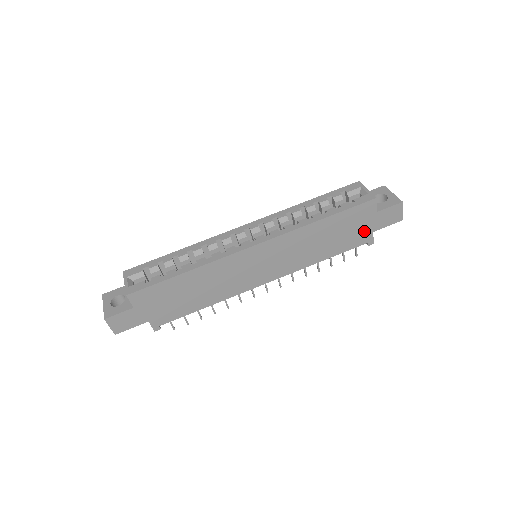
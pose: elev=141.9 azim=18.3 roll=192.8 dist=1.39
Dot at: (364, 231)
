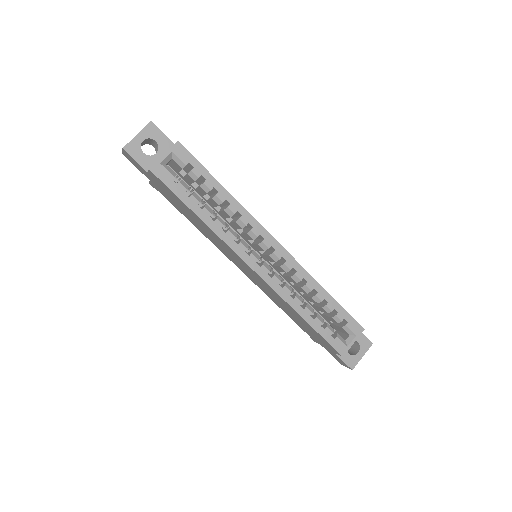
Dot at: (317, 339)
